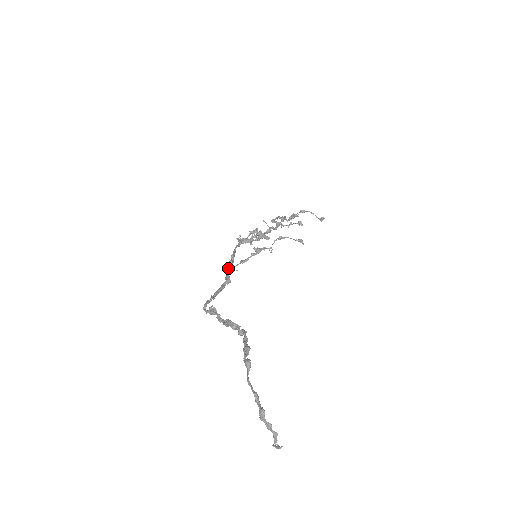
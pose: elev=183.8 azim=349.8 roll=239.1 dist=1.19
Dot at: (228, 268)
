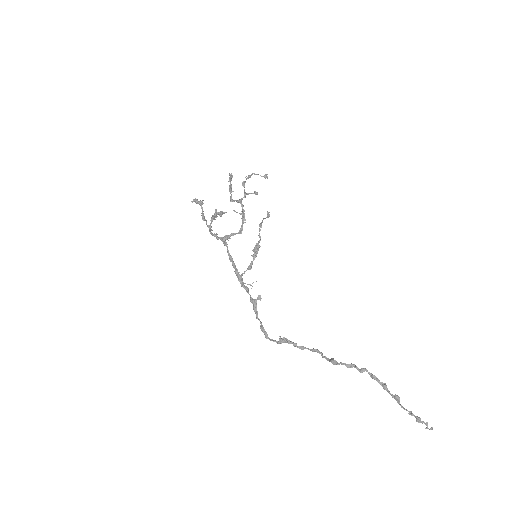
Dot at: (239, 279)
